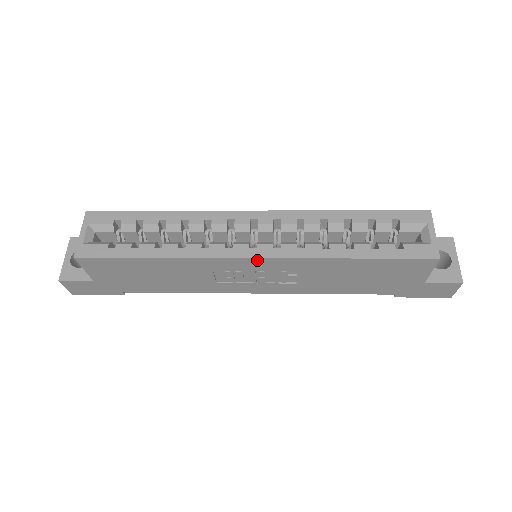
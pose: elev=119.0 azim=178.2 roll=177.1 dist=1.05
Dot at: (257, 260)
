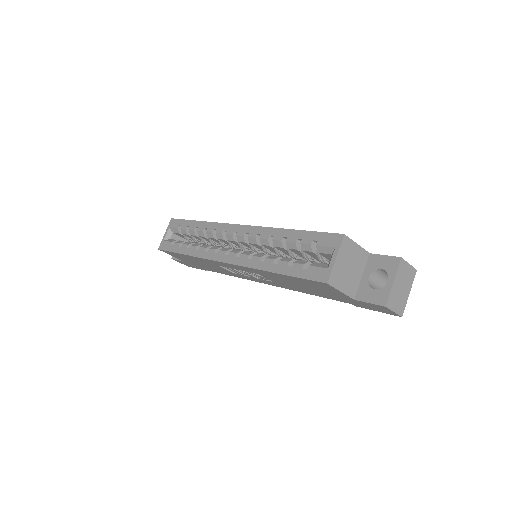
Dot at: (228, 264)
